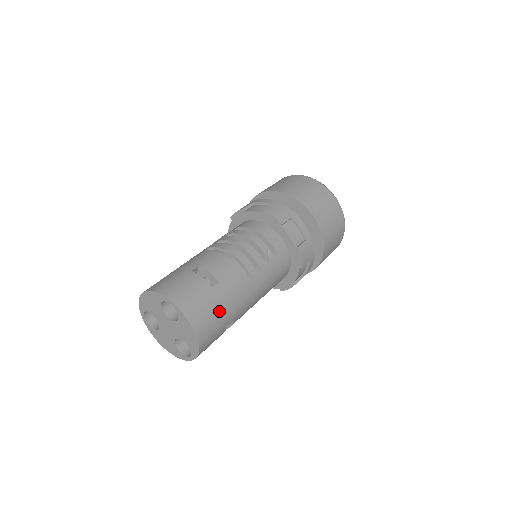
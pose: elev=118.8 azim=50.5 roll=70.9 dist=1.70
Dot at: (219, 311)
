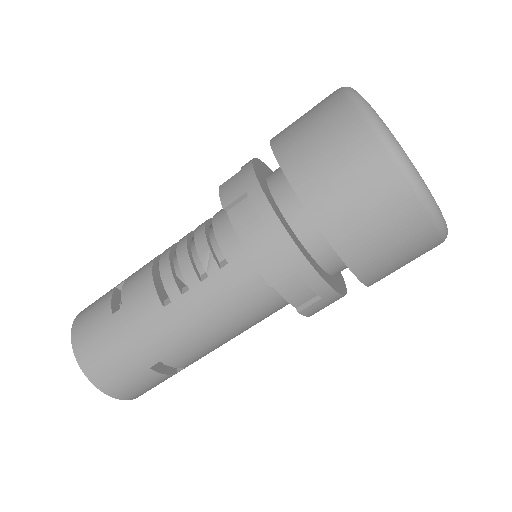
Dot at: (116, 348)
